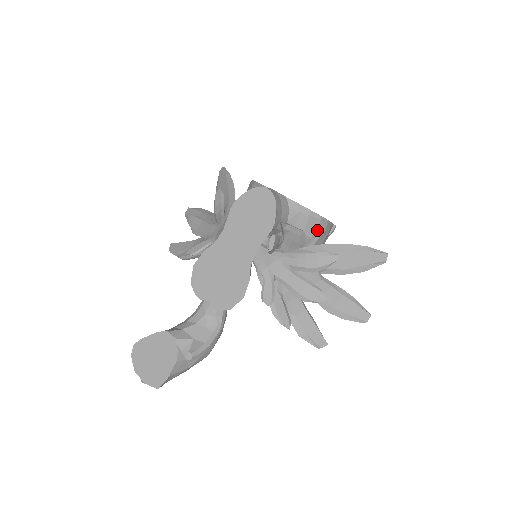
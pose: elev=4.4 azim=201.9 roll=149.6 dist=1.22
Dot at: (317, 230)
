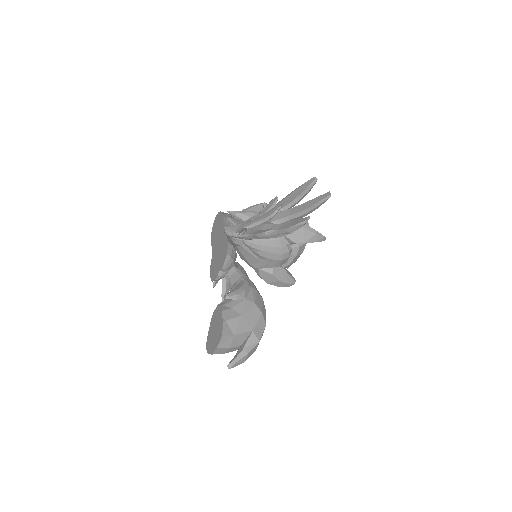
Dot at: occluded
